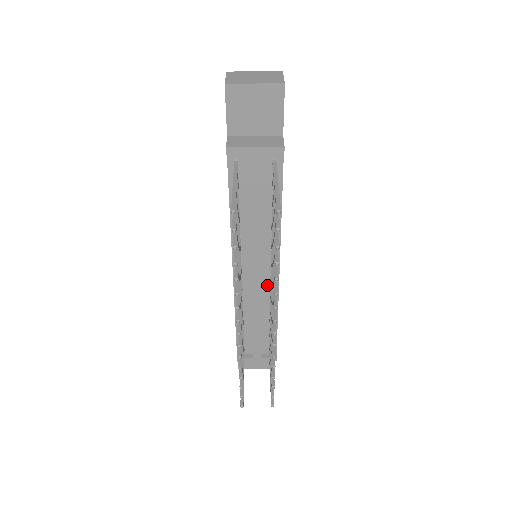
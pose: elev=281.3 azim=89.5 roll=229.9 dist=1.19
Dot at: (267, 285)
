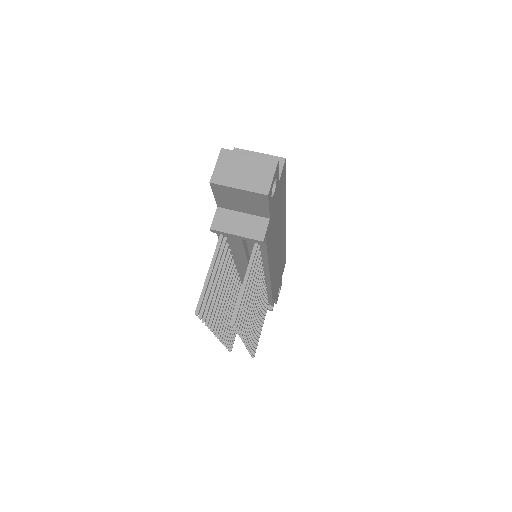
Dot at: occluded
